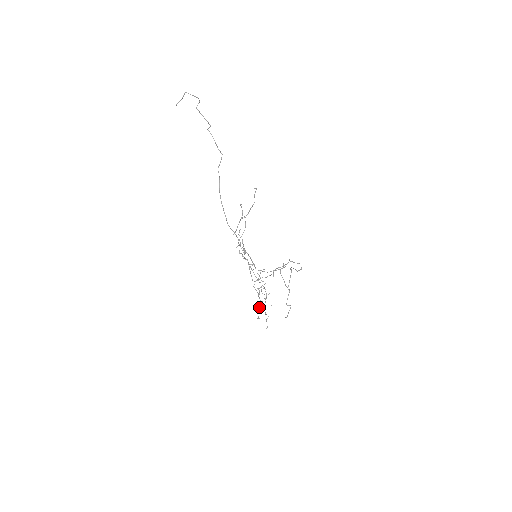
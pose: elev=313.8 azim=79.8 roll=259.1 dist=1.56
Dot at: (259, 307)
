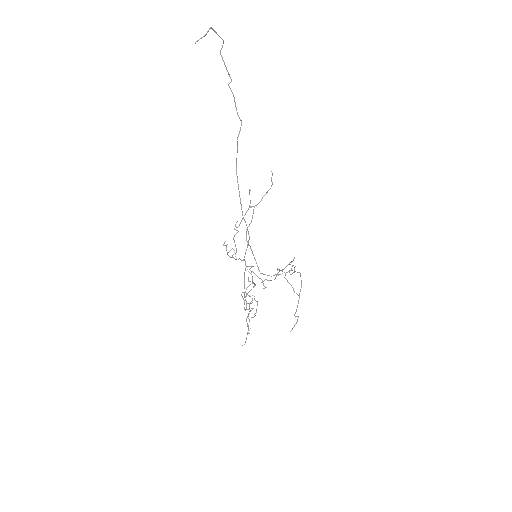
Dot at: (246, 319)
